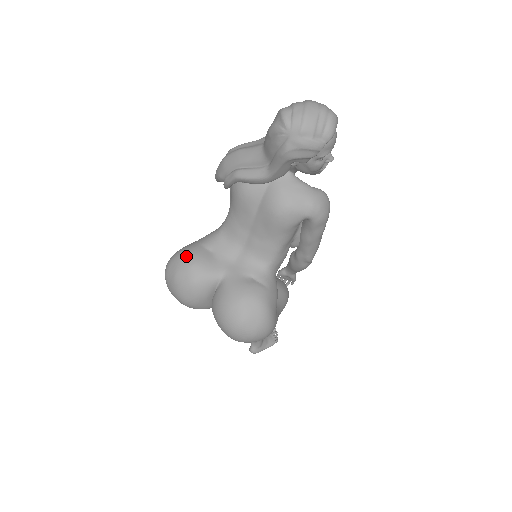
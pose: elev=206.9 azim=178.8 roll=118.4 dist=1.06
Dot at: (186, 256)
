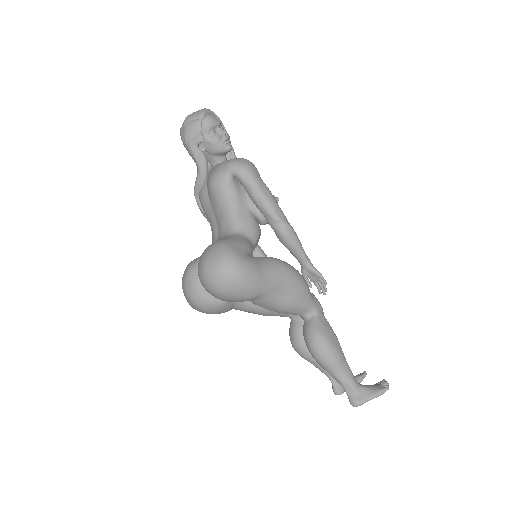
Dot at: occluded
